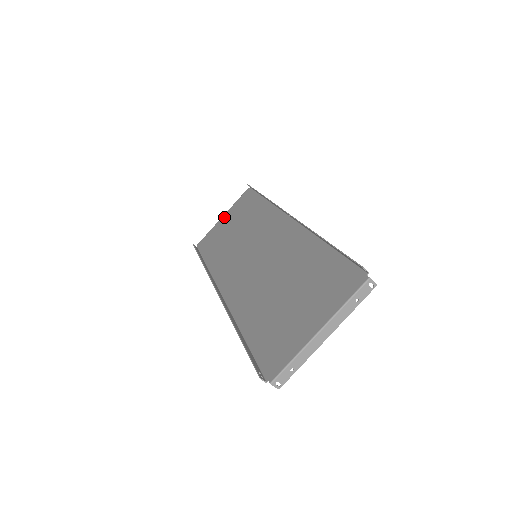
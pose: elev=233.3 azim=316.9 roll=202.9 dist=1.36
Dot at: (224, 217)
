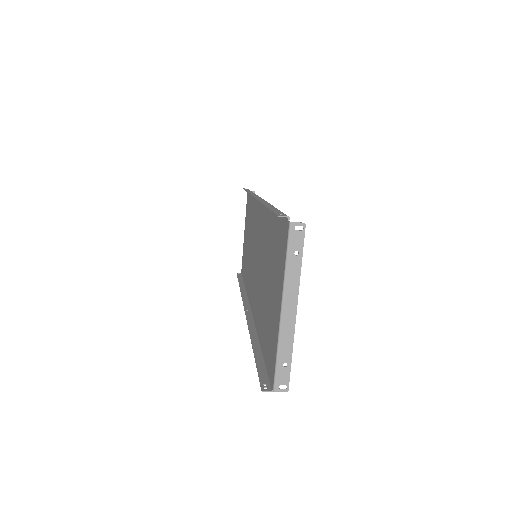
Dot at: (244, 232)
